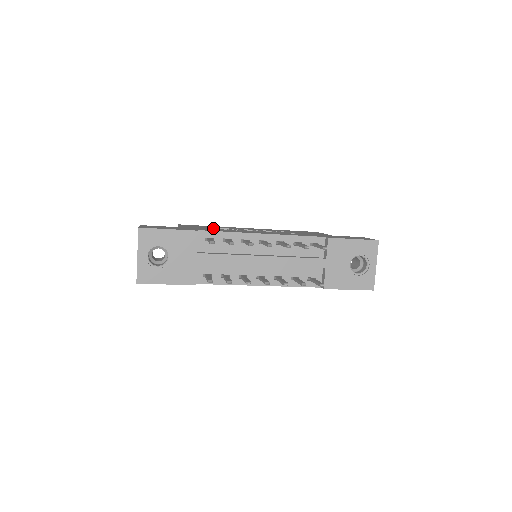
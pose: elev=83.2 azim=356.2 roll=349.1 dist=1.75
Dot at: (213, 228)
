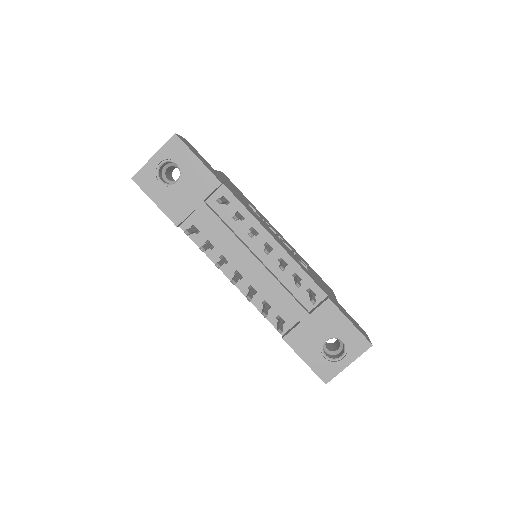
Dot at: occluded
